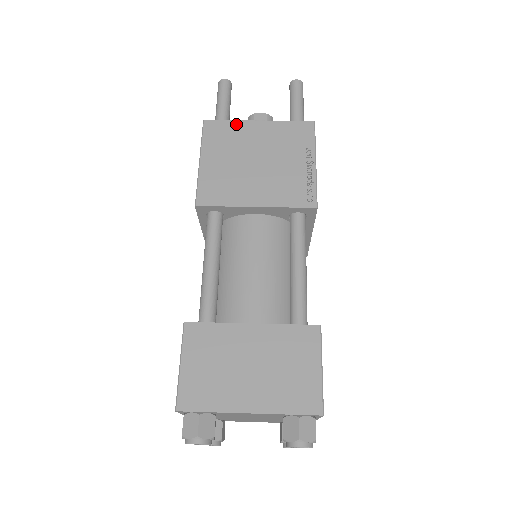
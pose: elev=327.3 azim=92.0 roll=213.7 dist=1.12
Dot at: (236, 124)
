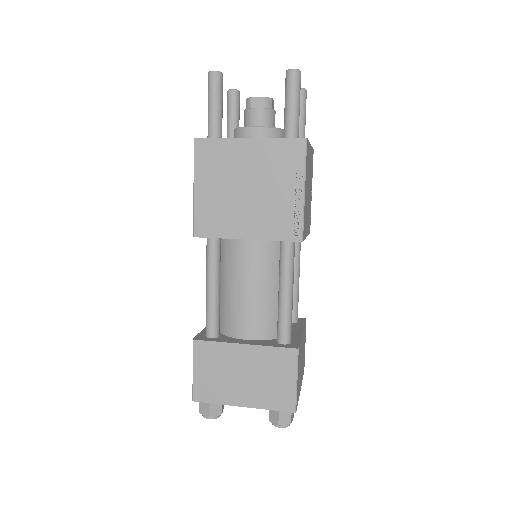
Dot at: (226, 143)
